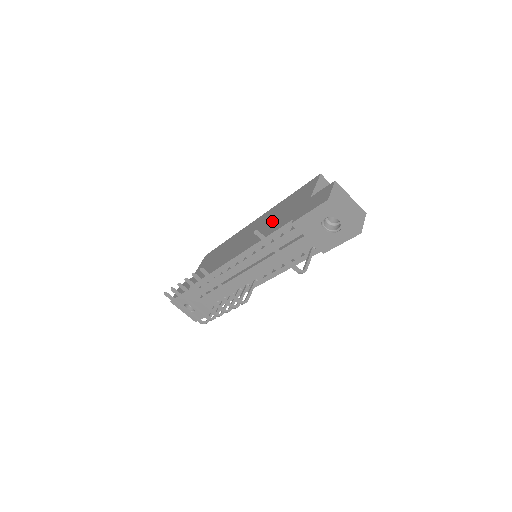
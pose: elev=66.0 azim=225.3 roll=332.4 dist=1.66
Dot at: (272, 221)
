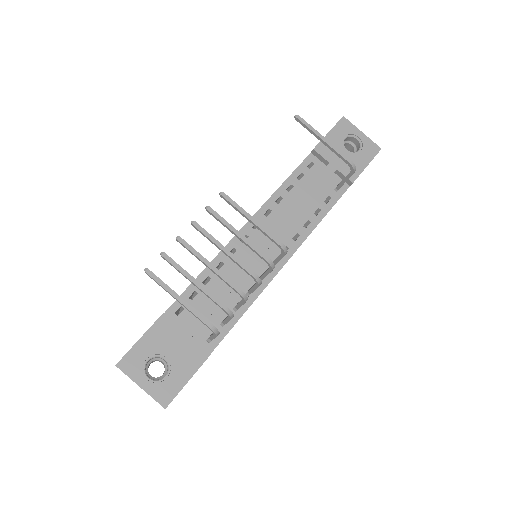
Dot at: occluded
